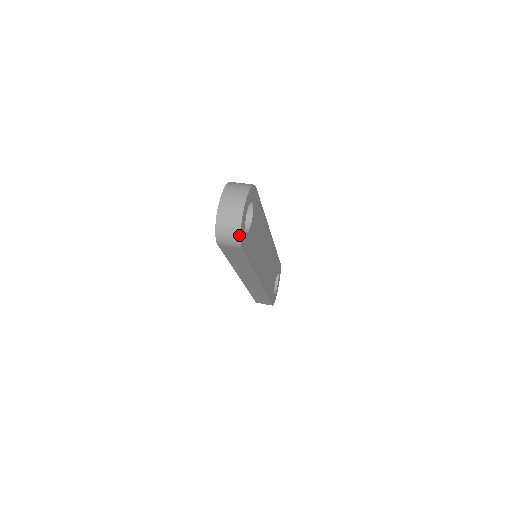
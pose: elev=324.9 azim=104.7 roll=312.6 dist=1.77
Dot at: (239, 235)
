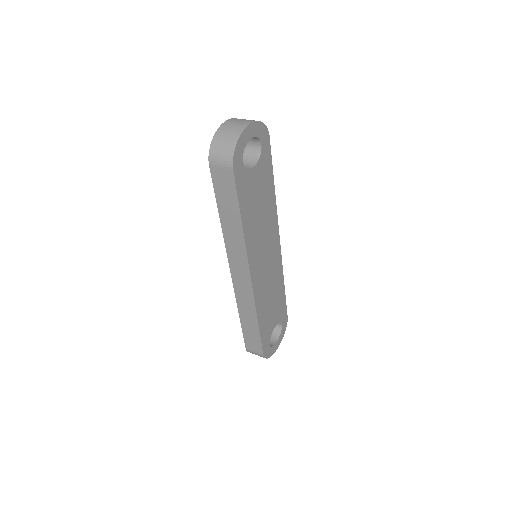
Dot at: (233, 148)
